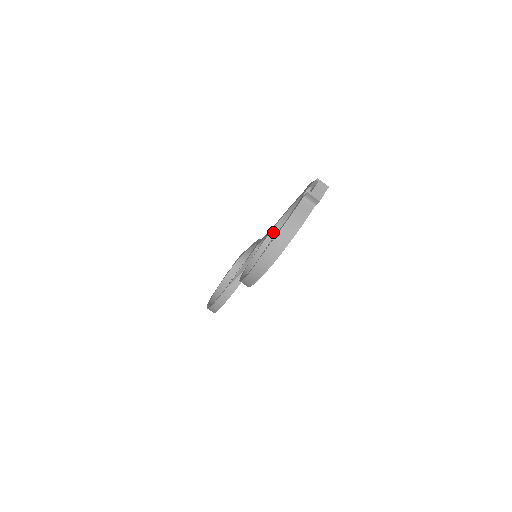
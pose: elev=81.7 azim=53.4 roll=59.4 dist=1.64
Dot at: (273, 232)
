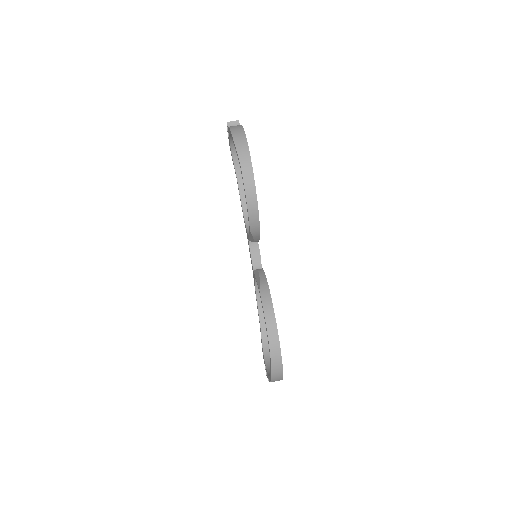
Dot at: (248, 228)
